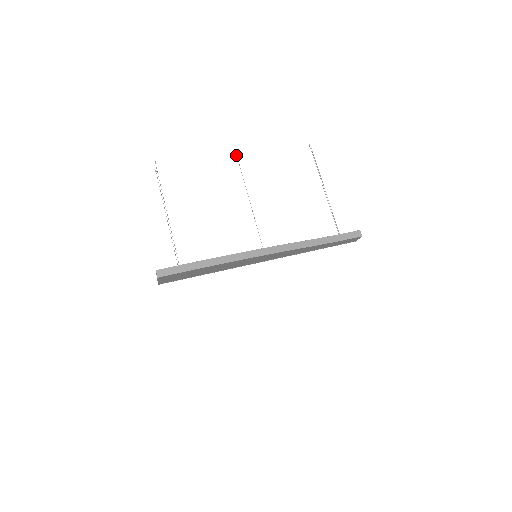
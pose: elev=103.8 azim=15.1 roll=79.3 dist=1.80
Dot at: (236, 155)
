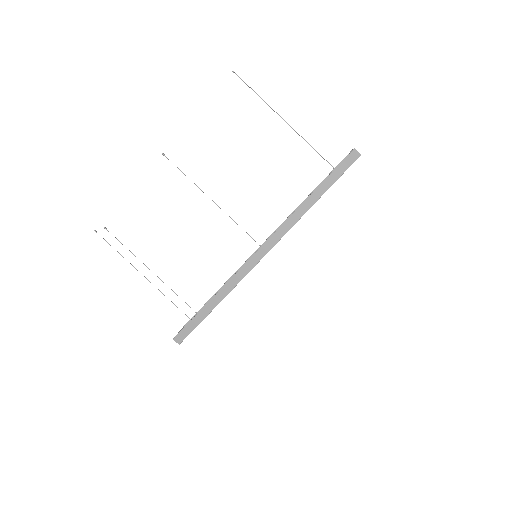
Dot at: (163, 155)
